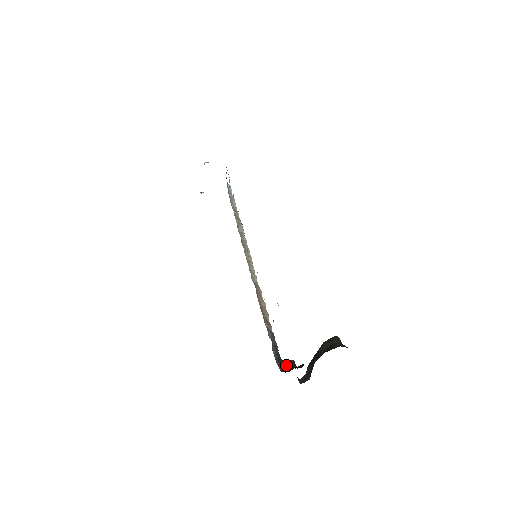
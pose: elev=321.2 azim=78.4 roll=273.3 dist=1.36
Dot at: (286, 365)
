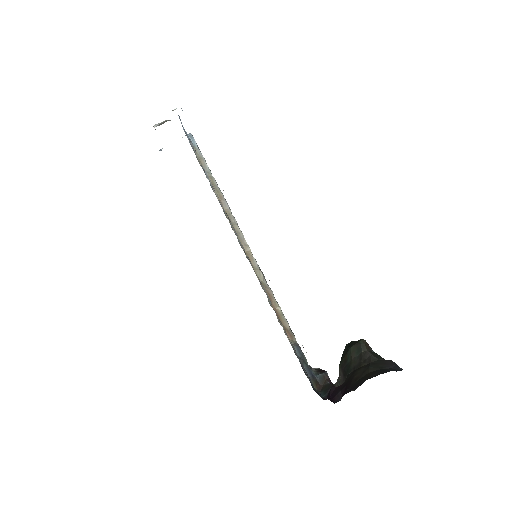
Dot at: (320, 381)
